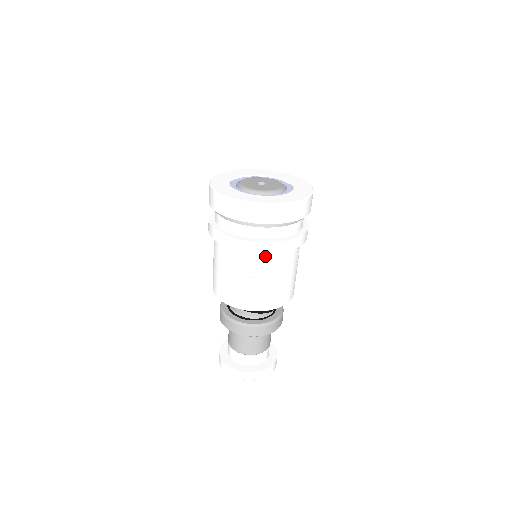
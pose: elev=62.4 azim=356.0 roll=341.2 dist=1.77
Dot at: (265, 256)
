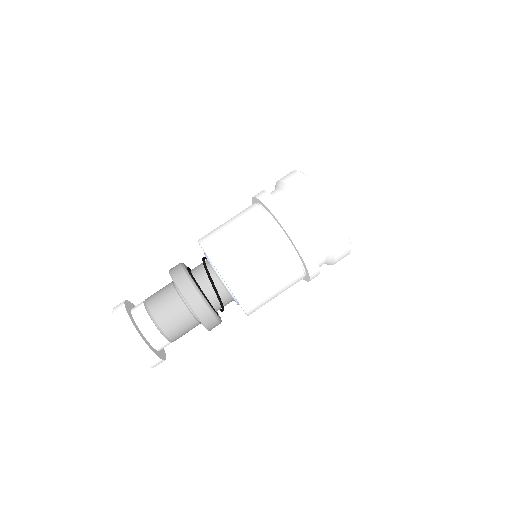
Dot at: (297, 266)
